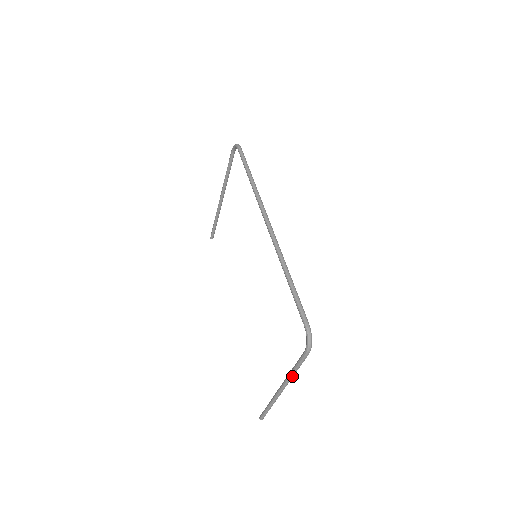
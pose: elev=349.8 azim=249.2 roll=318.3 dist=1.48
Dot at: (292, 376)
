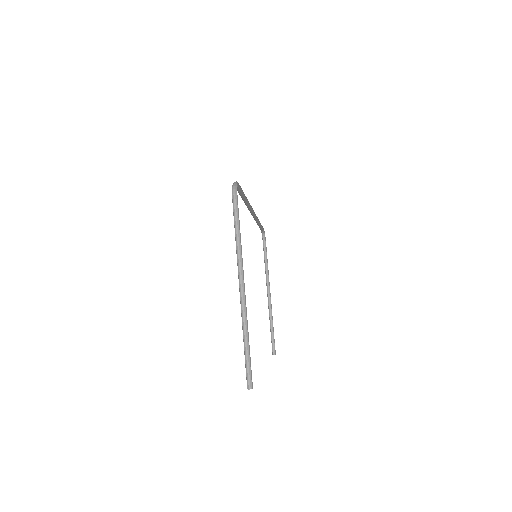
Dot at: (238, 248)
